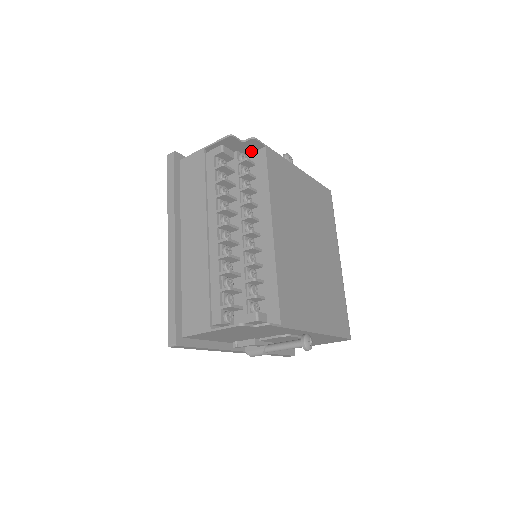
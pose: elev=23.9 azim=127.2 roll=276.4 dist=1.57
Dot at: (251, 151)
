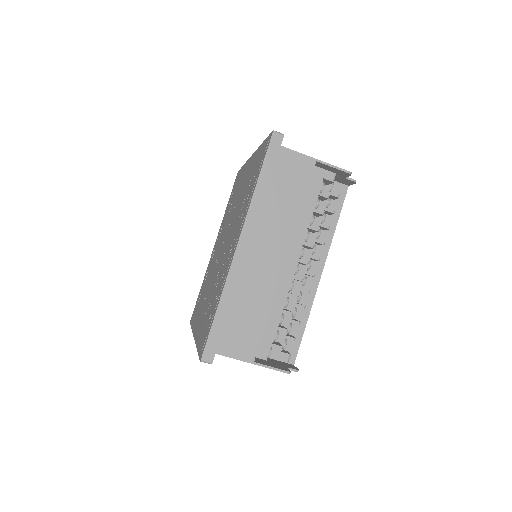
Dot at: (335, 179)
